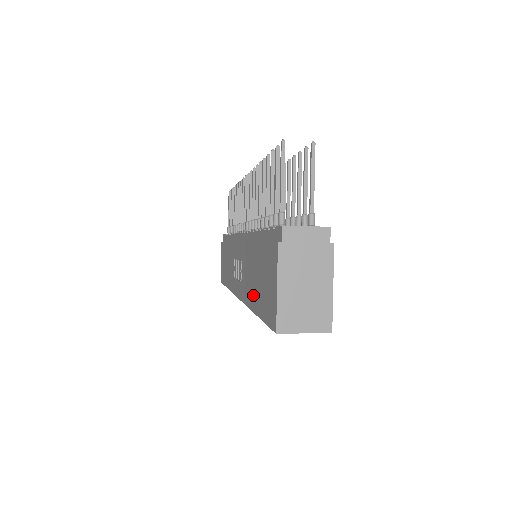
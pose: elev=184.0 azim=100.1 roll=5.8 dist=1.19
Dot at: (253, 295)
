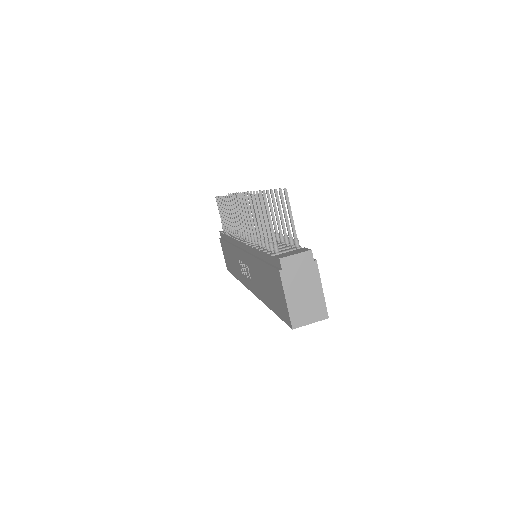
Dot at: (265, 296)
